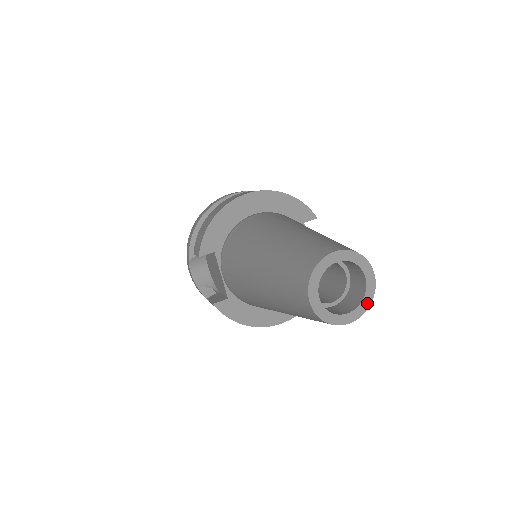
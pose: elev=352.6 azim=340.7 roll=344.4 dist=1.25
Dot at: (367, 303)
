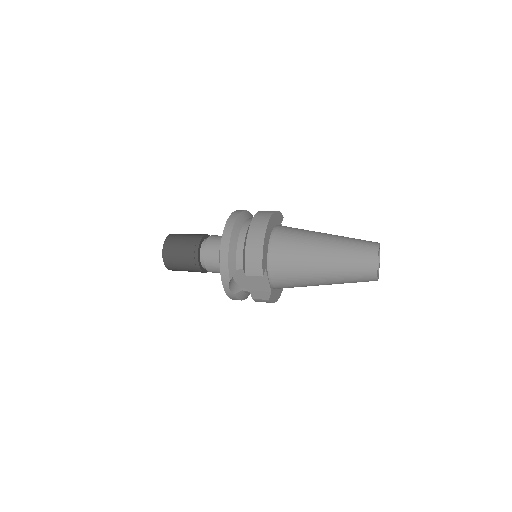
Dot at: occluded
